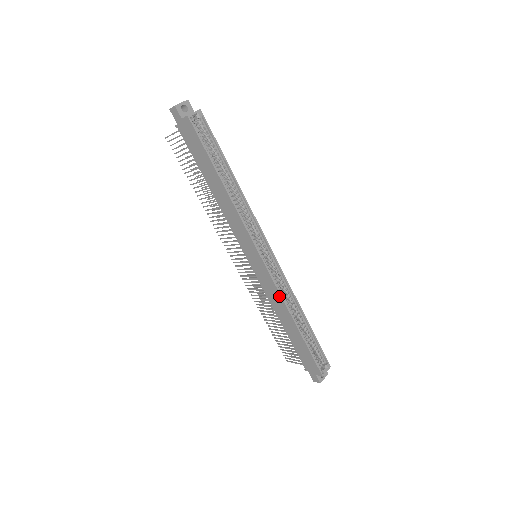
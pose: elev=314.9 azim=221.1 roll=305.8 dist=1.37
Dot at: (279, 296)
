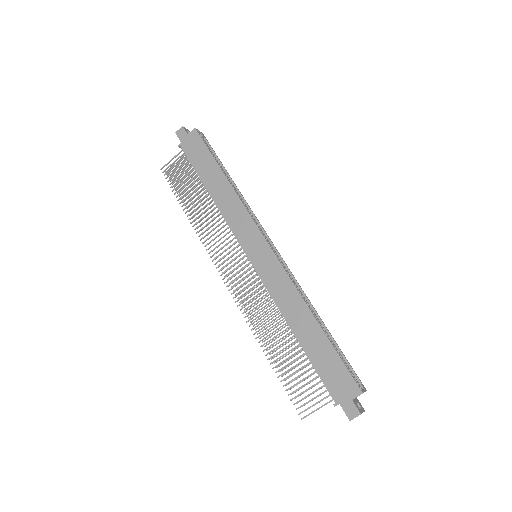
Dot at: (290, 284)
